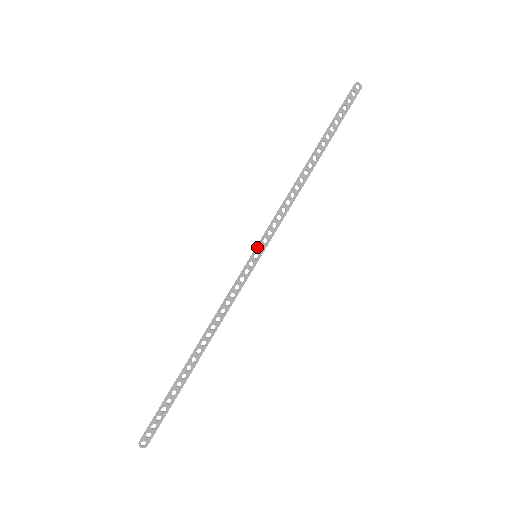
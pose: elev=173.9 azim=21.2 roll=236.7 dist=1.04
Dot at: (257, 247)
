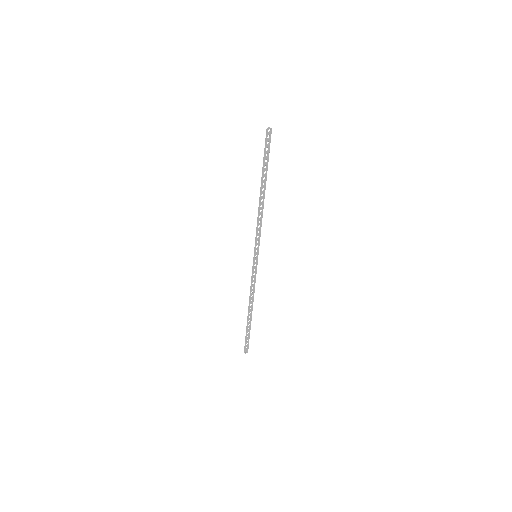
Dot at: (255, 253)
